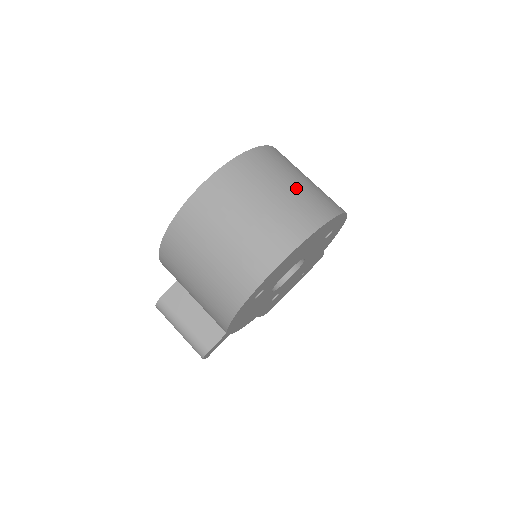
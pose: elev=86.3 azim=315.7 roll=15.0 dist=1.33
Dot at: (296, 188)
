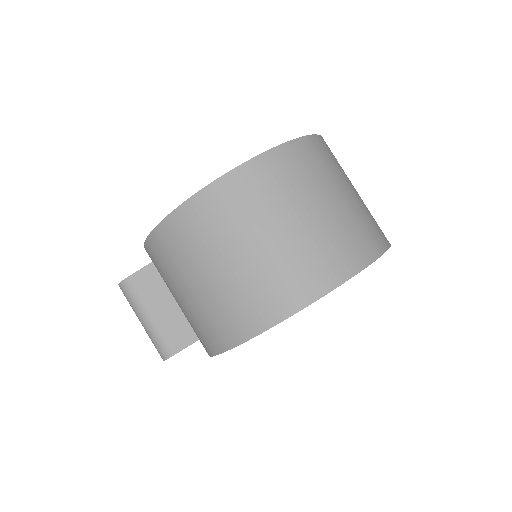
Dot at: (347, 204)
